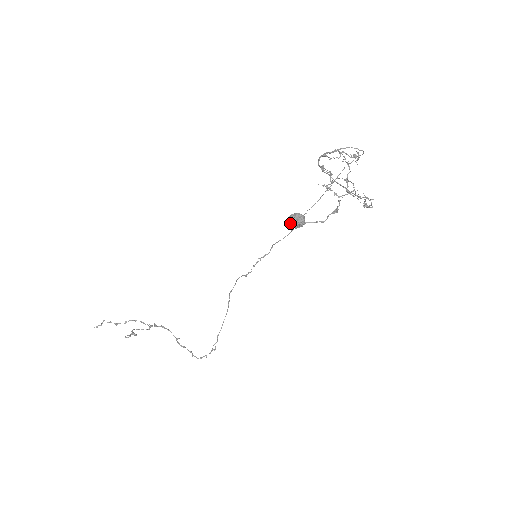
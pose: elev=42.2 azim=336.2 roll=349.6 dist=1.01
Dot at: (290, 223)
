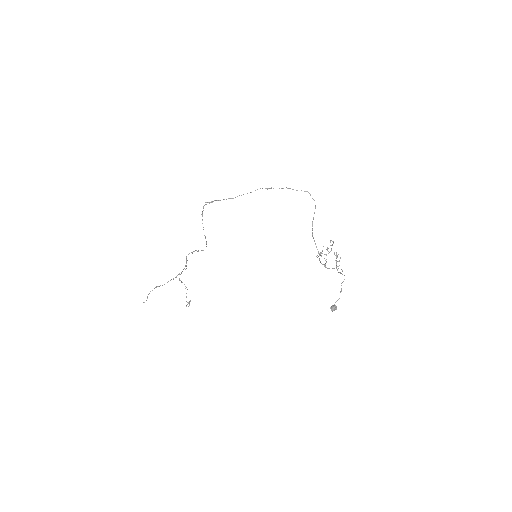
Dot at: occluded
